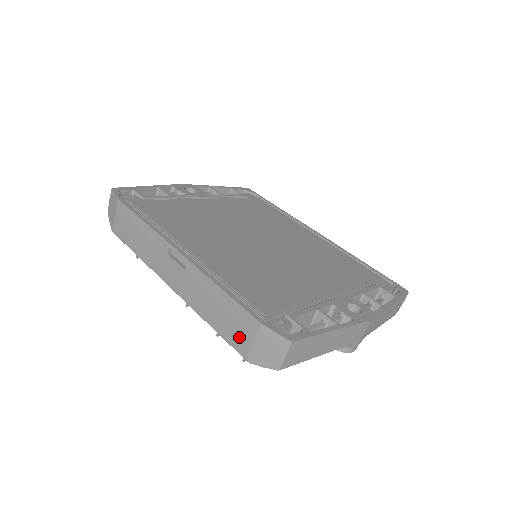
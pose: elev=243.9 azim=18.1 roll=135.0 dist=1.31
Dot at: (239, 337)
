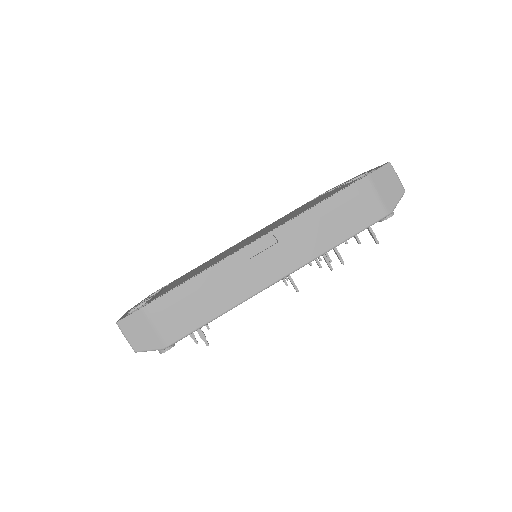
Dot at: (367, 209)
